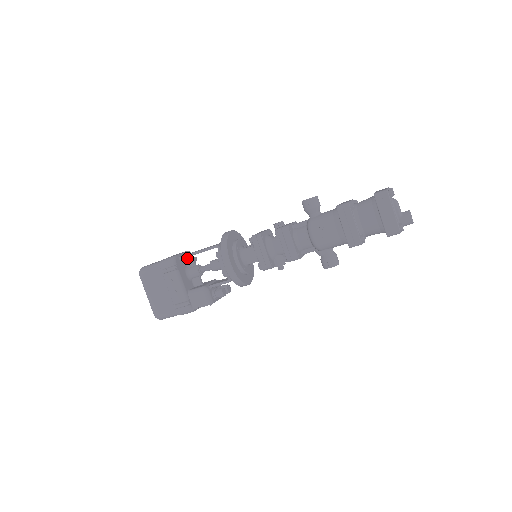
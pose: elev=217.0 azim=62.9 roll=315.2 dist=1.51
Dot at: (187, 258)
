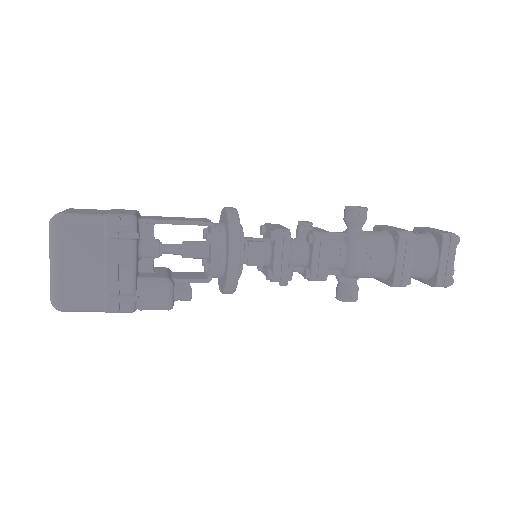
Dot at: (145, 223)
